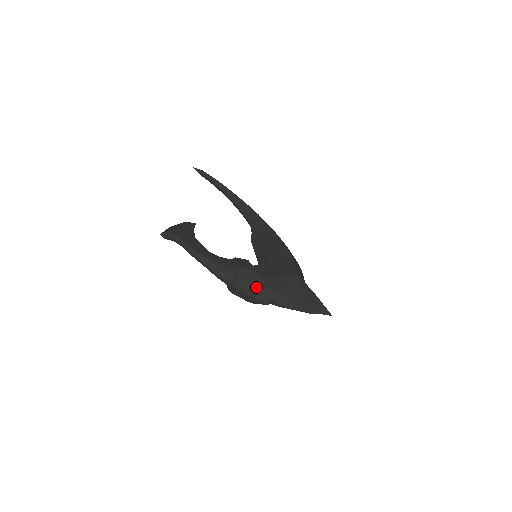
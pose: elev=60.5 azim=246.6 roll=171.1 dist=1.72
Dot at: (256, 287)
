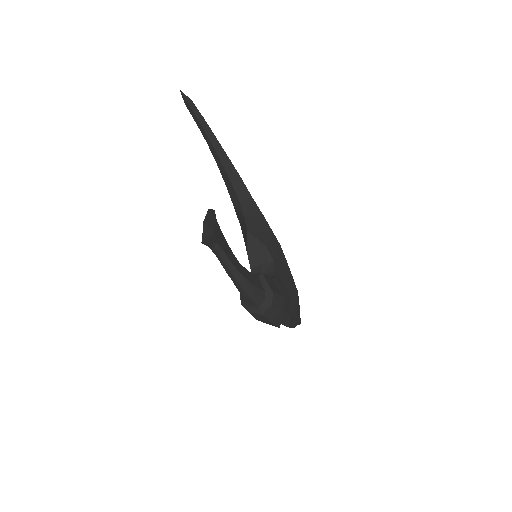
Dot at: (280, 313)
